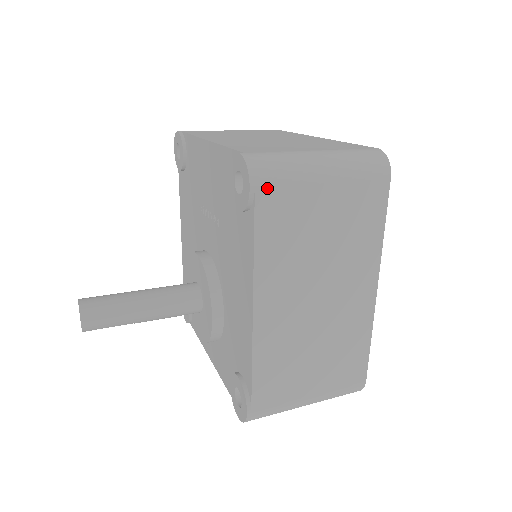
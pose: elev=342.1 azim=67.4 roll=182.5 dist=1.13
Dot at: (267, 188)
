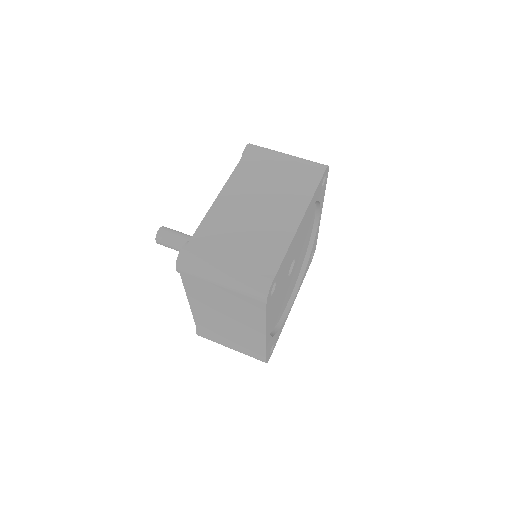
Dot at: (186, 274)
